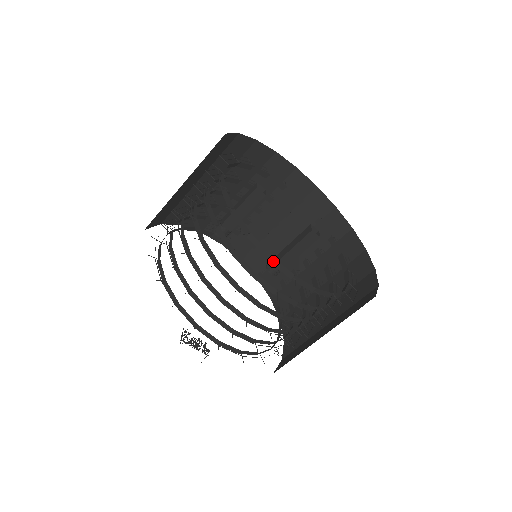
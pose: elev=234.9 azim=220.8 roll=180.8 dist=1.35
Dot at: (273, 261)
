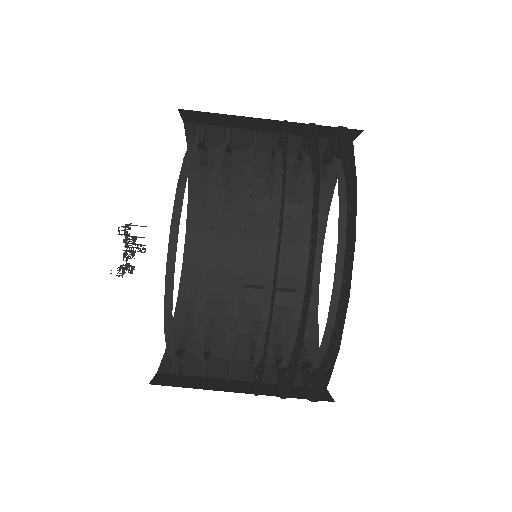
Dot at: (349, 247)
